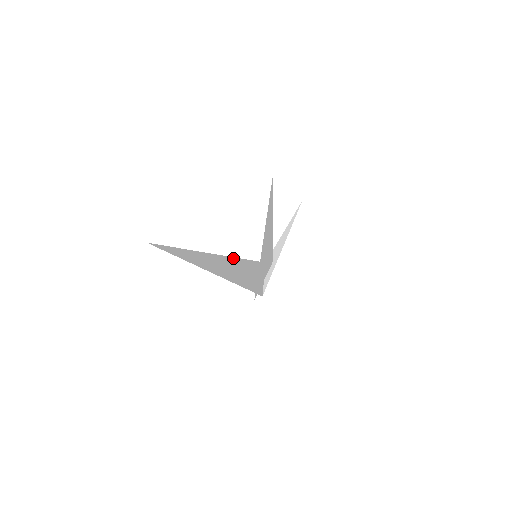
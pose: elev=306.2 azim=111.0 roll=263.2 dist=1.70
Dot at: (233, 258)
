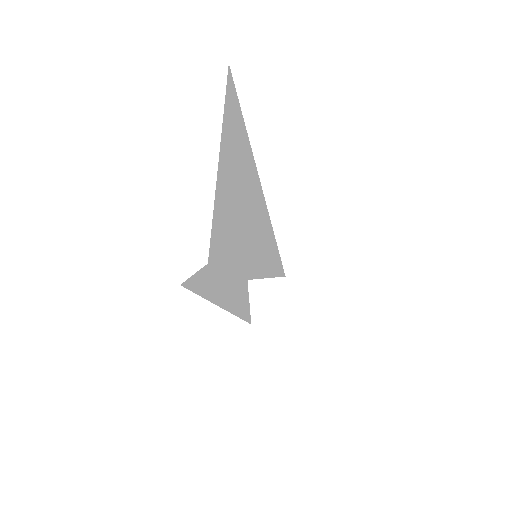
Dot at: occluded
